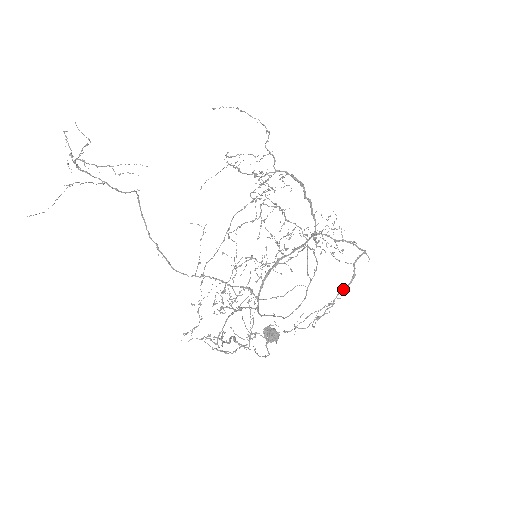
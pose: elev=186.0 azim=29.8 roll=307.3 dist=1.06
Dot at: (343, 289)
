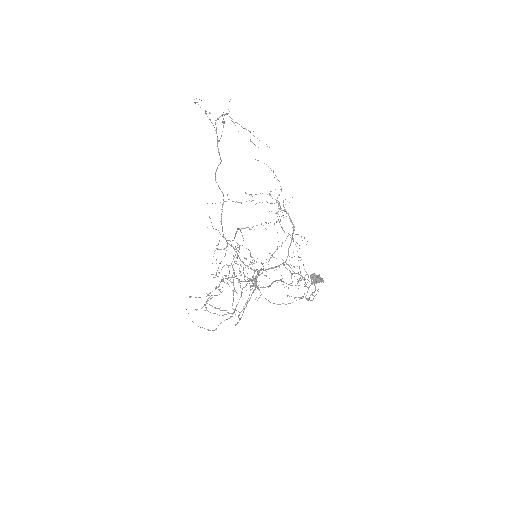
Dot at: occluded
